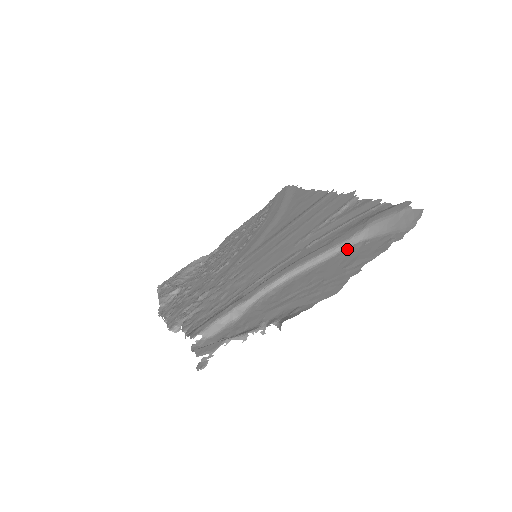
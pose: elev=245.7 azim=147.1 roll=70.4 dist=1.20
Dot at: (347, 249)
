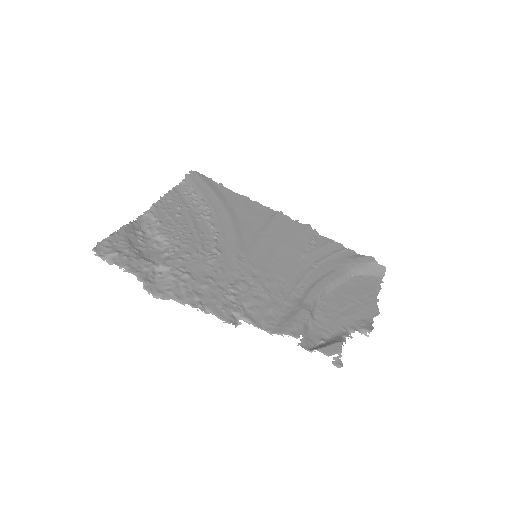
Dot at: (352, 279)
